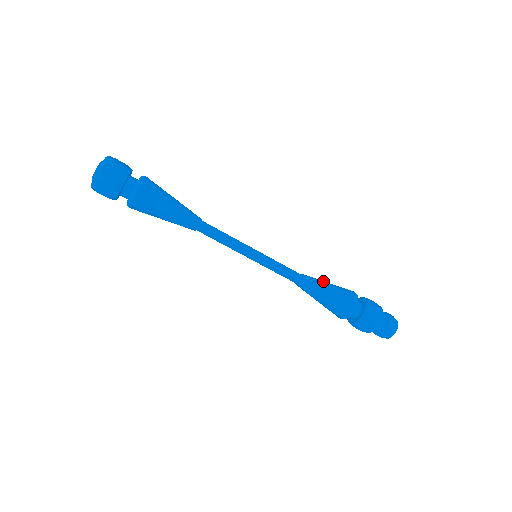
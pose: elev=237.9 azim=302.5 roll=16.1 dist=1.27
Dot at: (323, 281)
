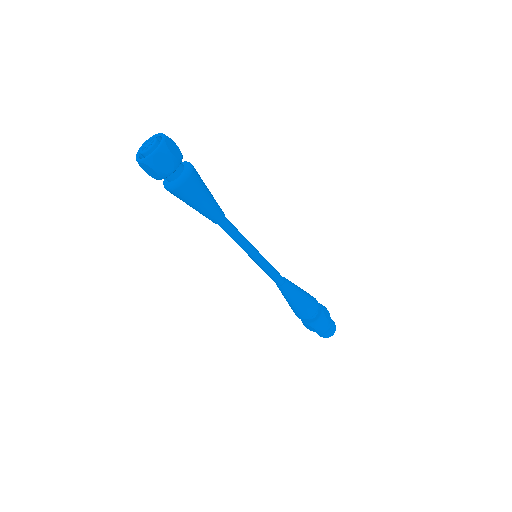
Dot at: (299, 289)
